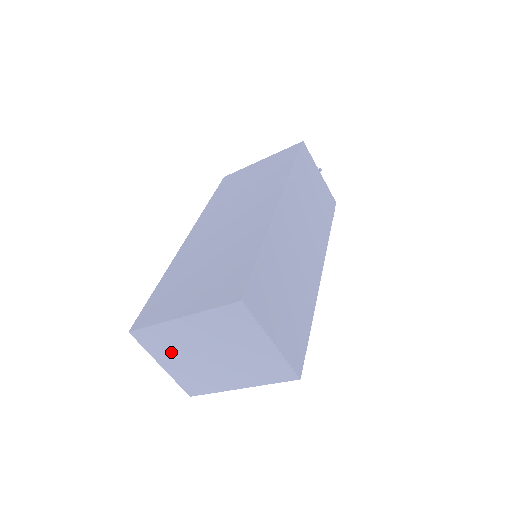
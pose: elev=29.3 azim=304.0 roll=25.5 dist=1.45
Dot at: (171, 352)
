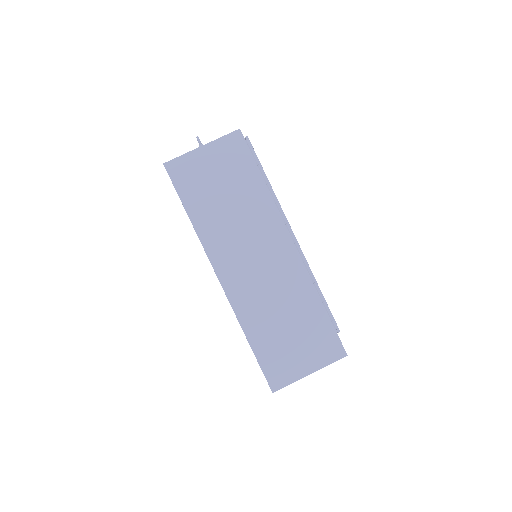
Dot at: occluded
